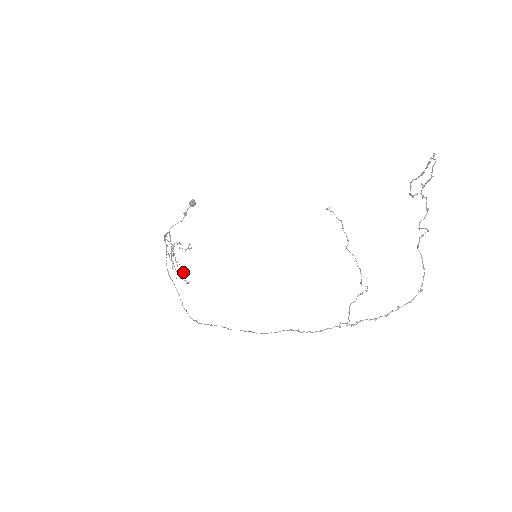
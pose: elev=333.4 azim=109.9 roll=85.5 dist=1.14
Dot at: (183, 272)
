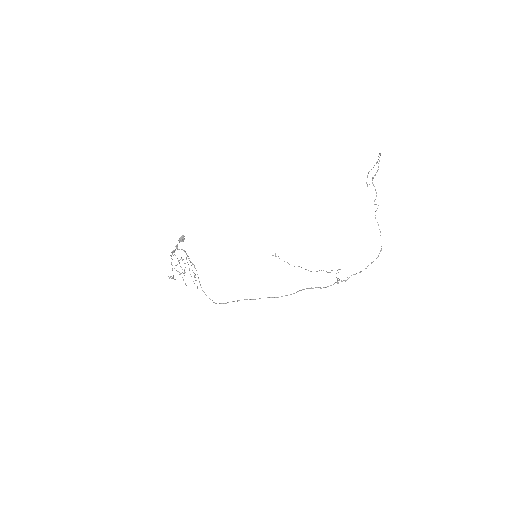
Dot at: occluded
